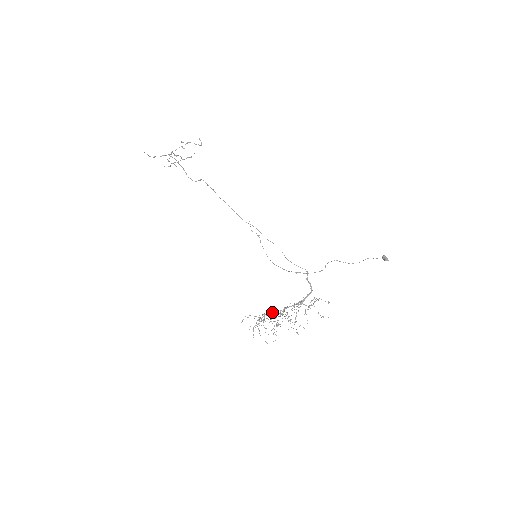
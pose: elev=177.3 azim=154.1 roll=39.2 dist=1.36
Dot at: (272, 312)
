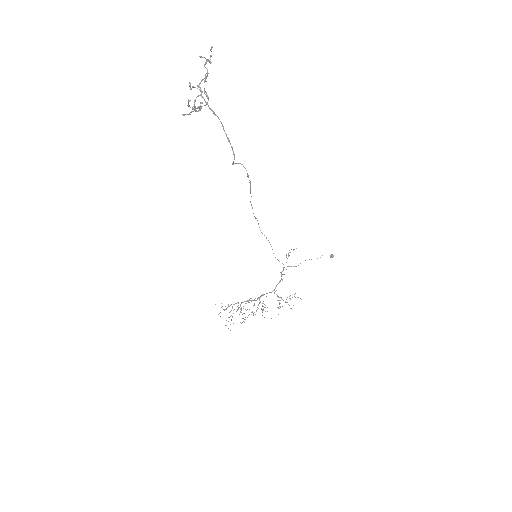
Dot at: occluded
